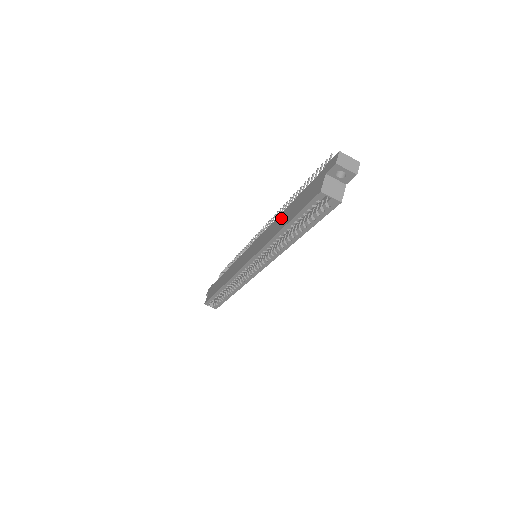
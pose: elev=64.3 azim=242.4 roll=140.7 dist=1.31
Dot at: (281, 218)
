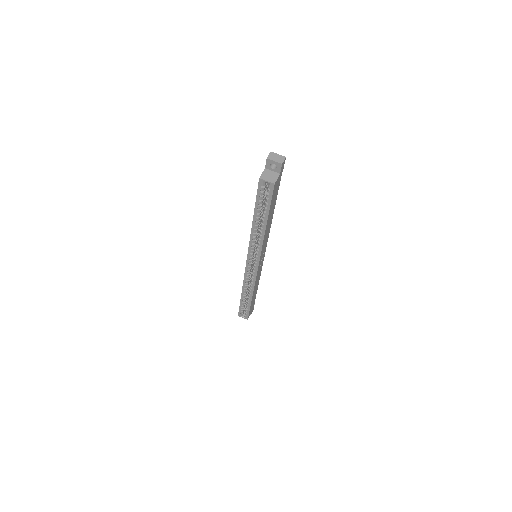
Dot at: occluded
